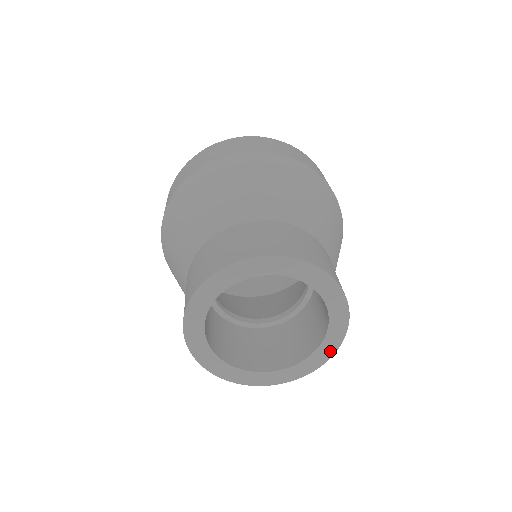
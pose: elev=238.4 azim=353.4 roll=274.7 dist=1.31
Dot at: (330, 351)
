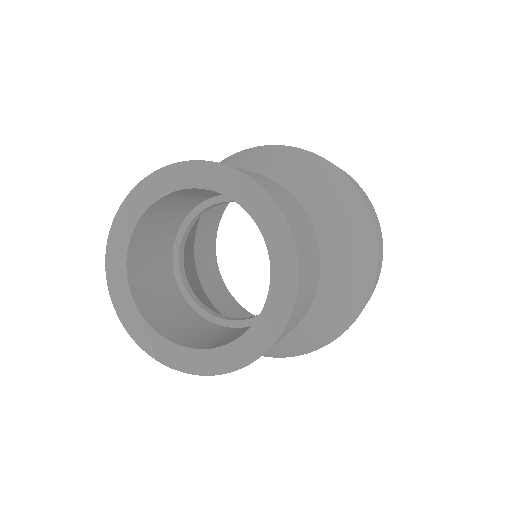
Dot at: (204, 367)
